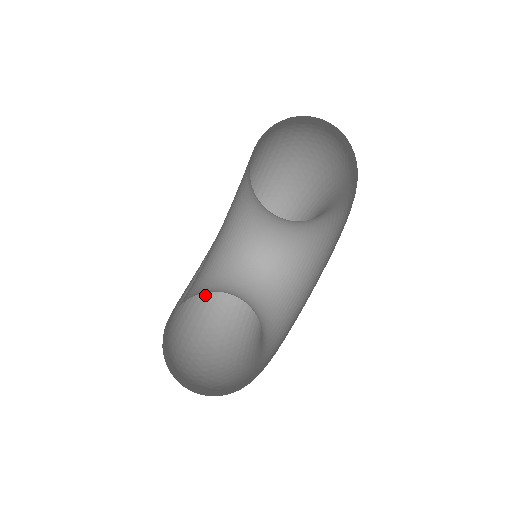
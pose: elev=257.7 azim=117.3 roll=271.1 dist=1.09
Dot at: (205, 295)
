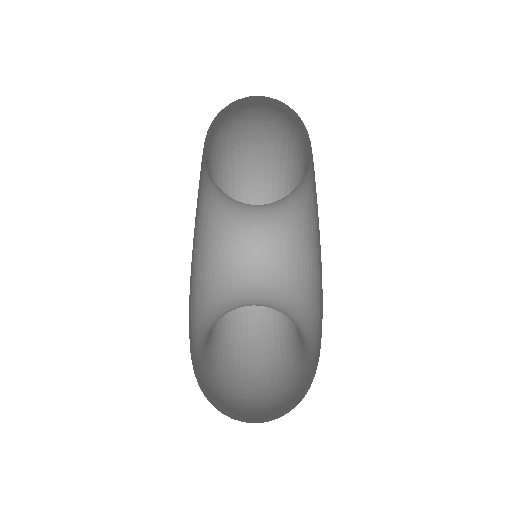
Dot at: (230, 389)
